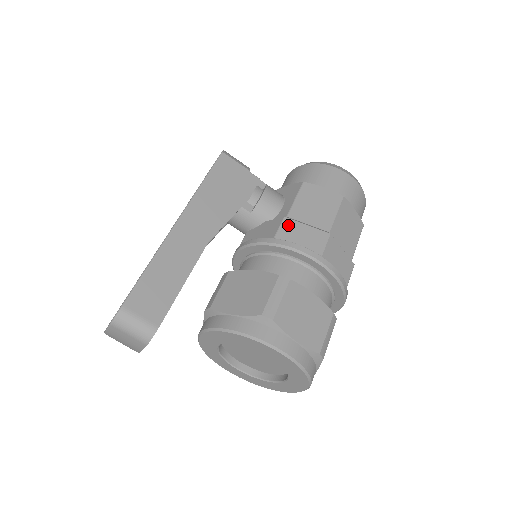
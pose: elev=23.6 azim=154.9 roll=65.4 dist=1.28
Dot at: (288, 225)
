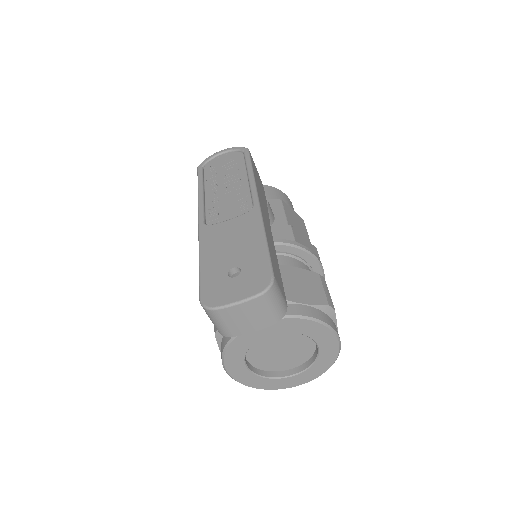
Dot at: (296, 233)
